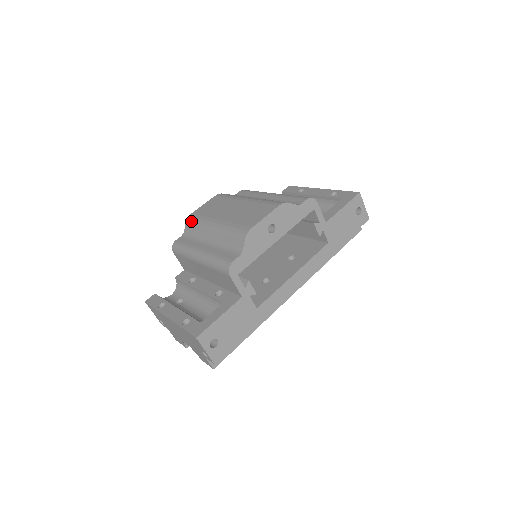
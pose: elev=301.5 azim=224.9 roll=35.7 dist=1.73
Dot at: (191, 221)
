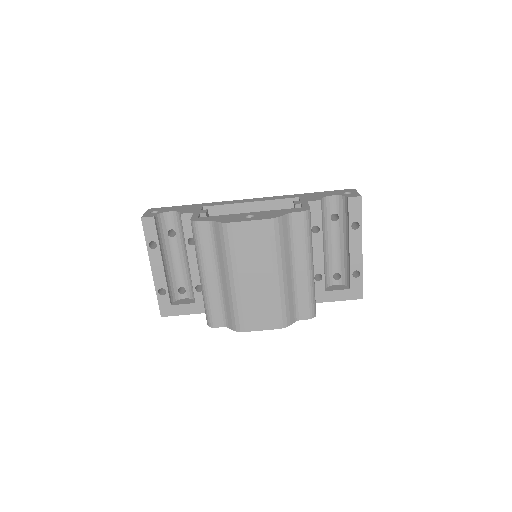
Dot at: (223, 235)
